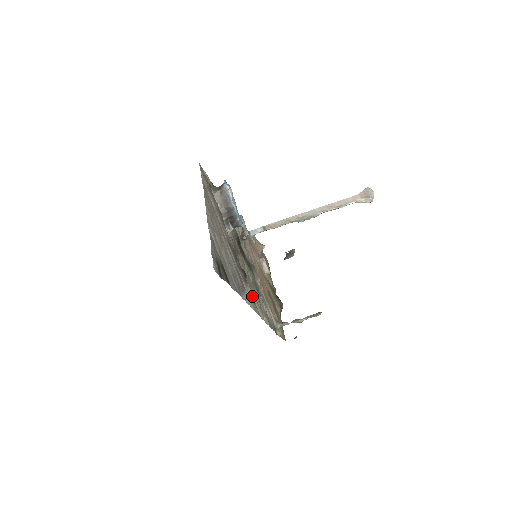
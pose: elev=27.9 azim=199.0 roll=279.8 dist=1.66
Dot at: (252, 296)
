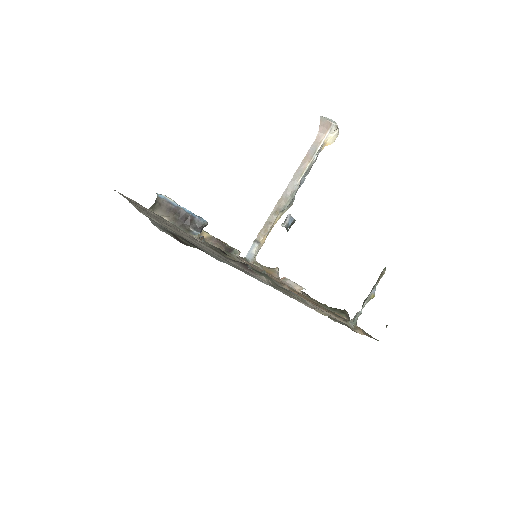
Dot at: occluded
